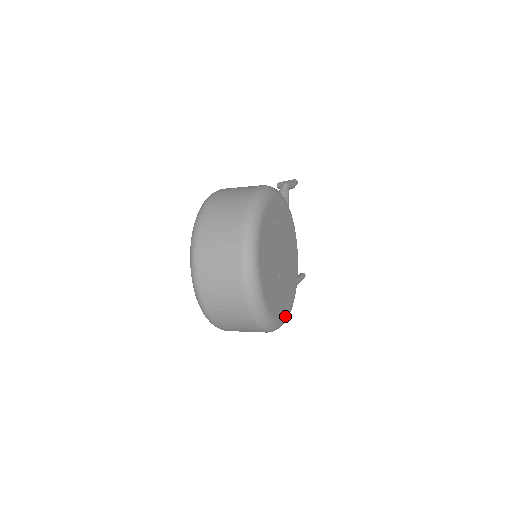
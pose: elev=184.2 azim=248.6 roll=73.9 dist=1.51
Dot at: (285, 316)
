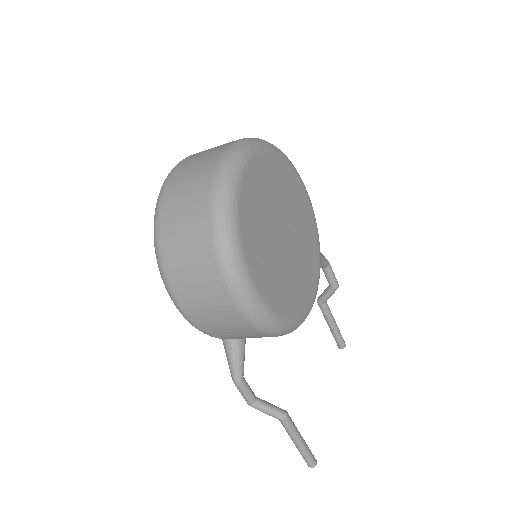
Dot at: (256, 285)
